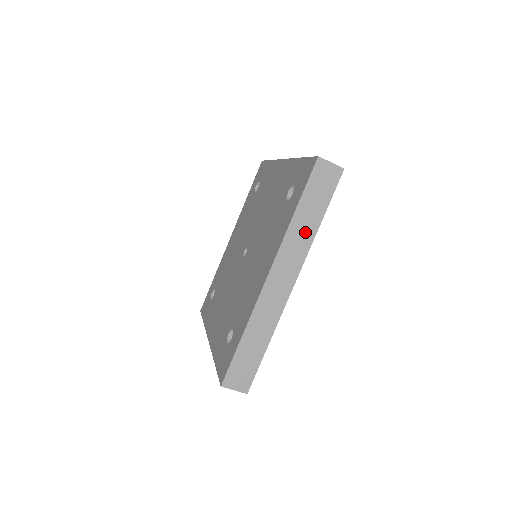
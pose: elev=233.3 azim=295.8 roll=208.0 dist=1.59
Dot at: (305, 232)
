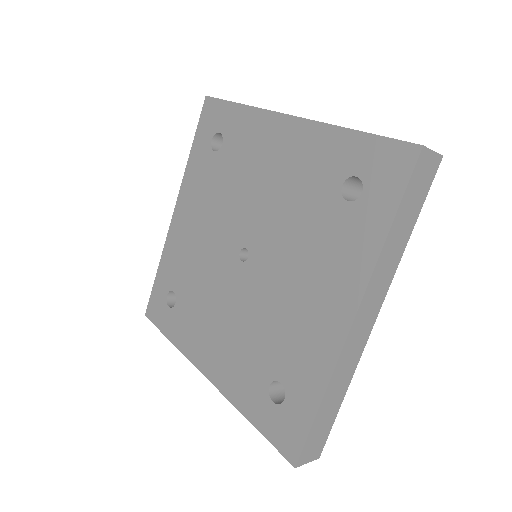
Dot at: (395, 253)
